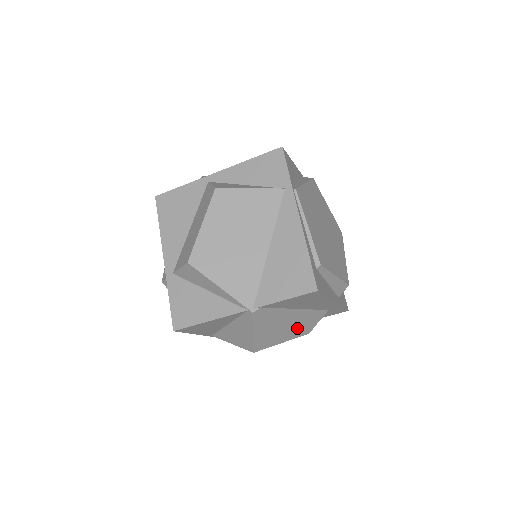
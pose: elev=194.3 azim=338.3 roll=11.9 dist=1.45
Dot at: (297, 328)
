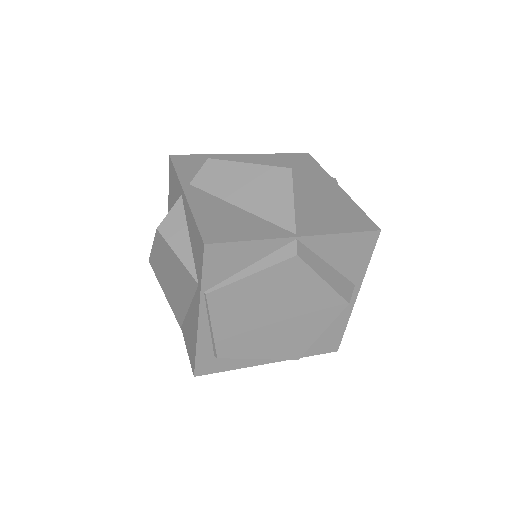
Dot at: occluded
